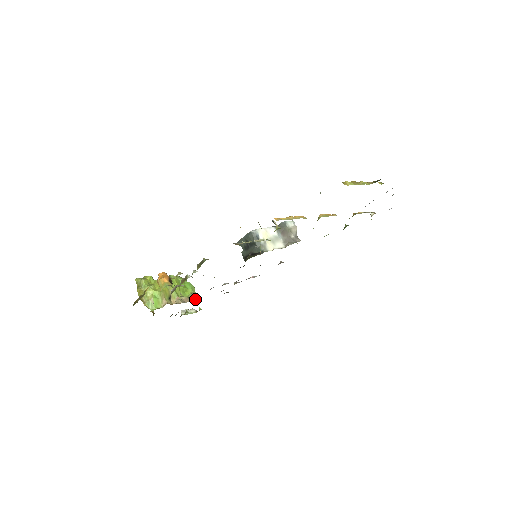
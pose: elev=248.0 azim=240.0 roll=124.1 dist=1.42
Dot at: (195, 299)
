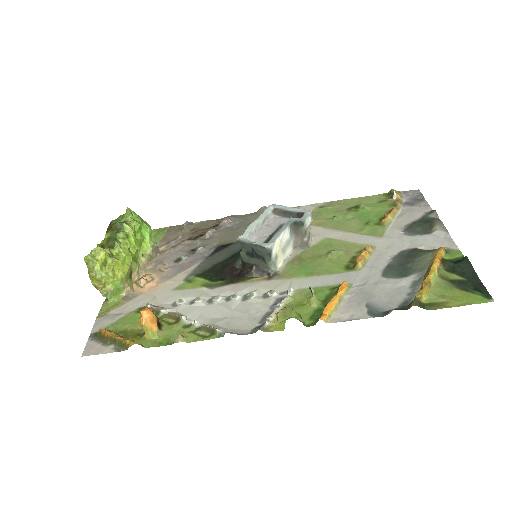
Dot at: (155, 254)
